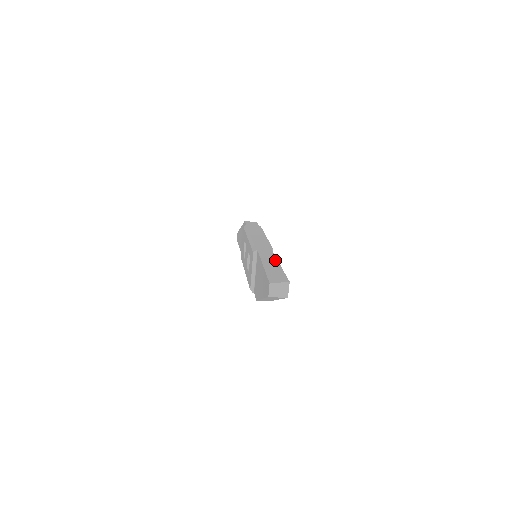
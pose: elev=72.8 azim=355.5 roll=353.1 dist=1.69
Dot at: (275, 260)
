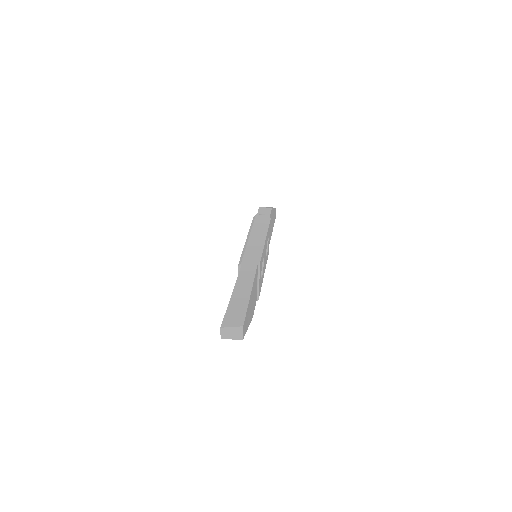
Dot at: (250, 285)
